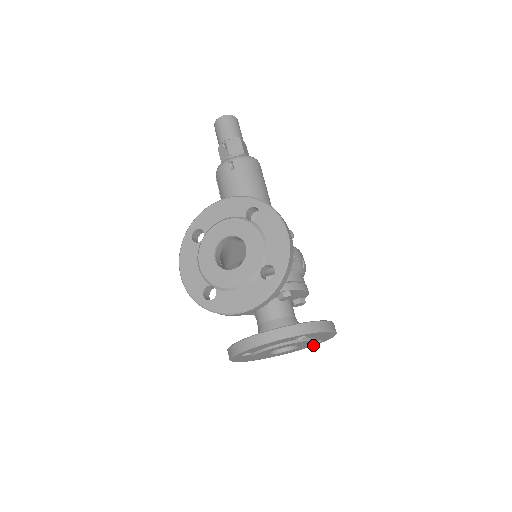
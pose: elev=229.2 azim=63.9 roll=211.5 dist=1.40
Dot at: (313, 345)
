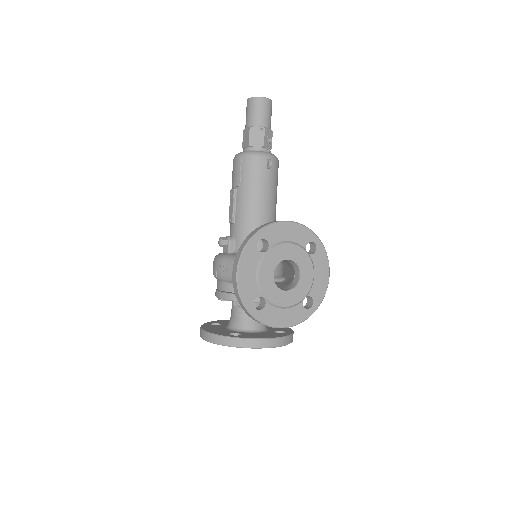
Dot at: occluded
